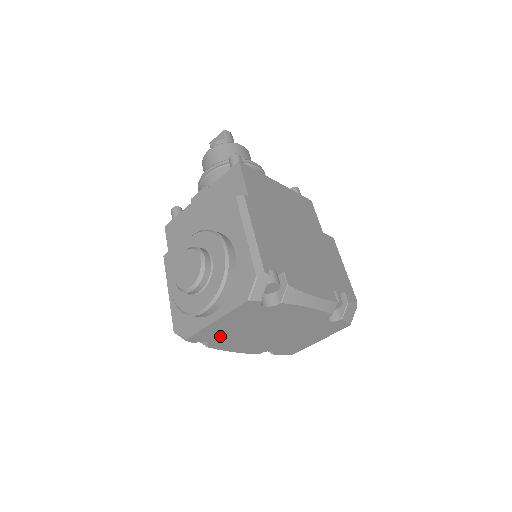
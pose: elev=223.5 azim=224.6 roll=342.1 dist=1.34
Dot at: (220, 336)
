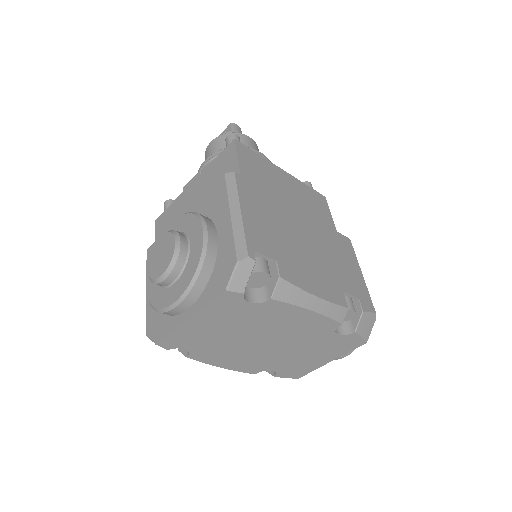
Dot at: (200, 342)
